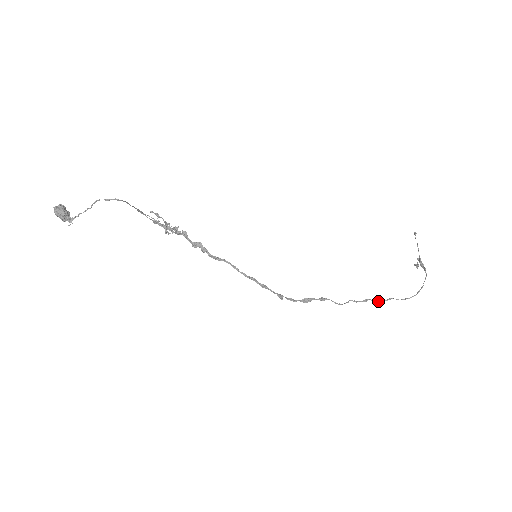
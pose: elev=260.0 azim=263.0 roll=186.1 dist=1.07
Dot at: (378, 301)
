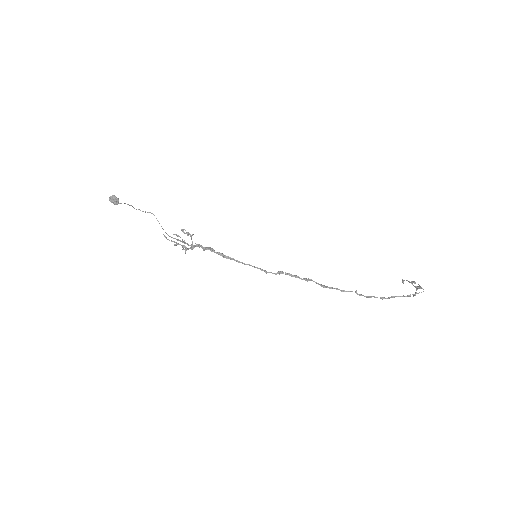
Dot at: (383, 298)
